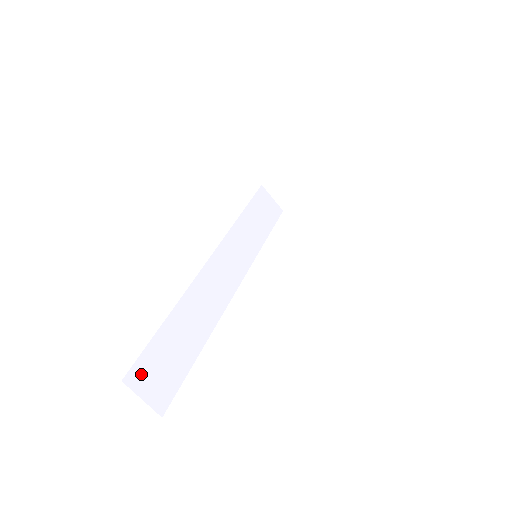
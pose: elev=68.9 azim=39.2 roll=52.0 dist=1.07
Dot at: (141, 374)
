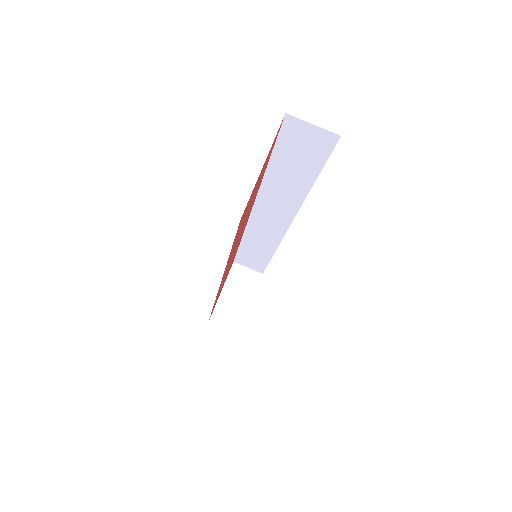
Dot at: occluded
